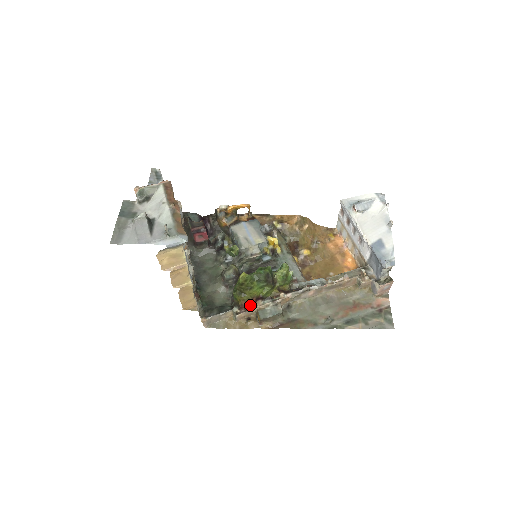
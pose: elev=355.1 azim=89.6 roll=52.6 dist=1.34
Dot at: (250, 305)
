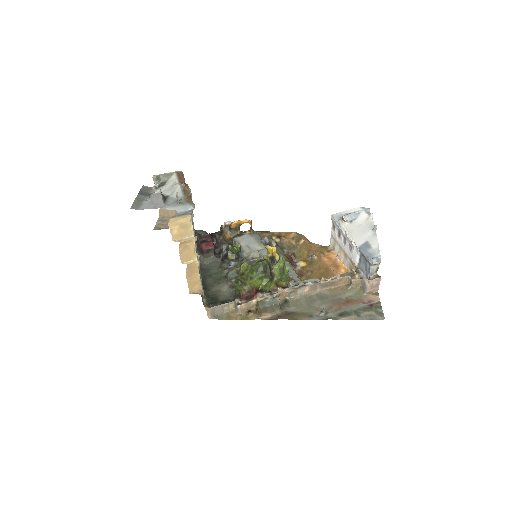
Dot at: (250, 296)
